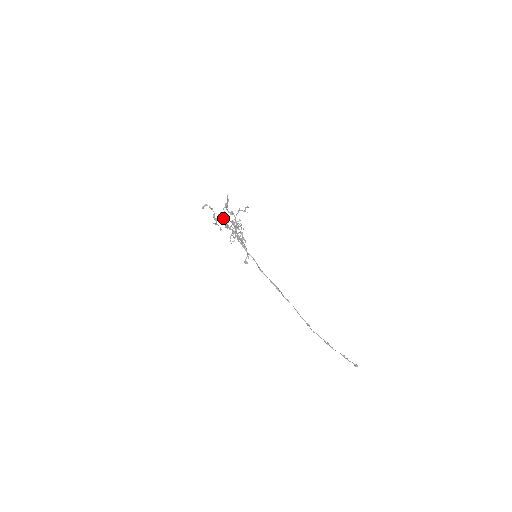
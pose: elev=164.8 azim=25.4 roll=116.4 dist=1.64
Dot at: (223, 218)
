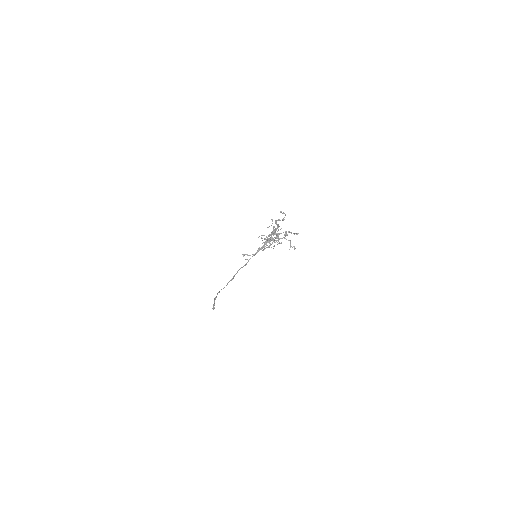
Dot at: occluded
